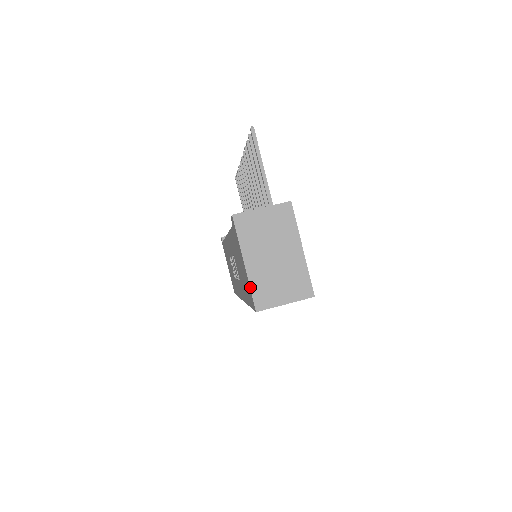
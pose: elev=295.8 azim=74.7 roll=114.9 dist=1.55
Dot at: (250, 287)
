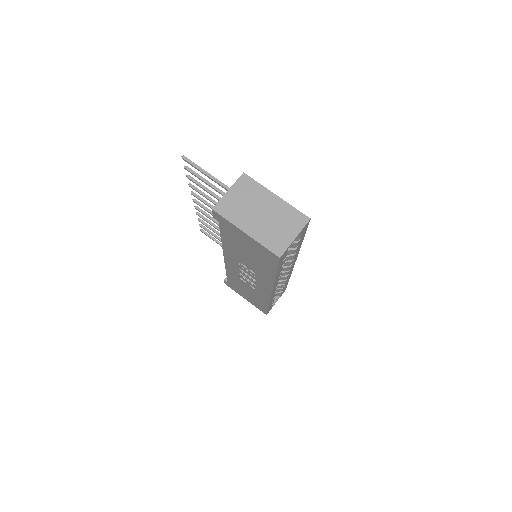
Dot at: (262, 245)
